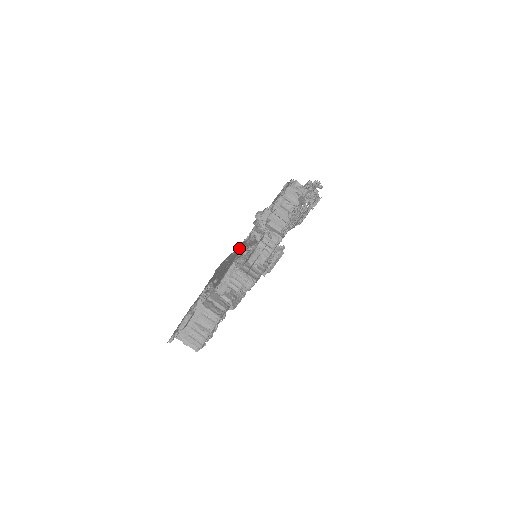
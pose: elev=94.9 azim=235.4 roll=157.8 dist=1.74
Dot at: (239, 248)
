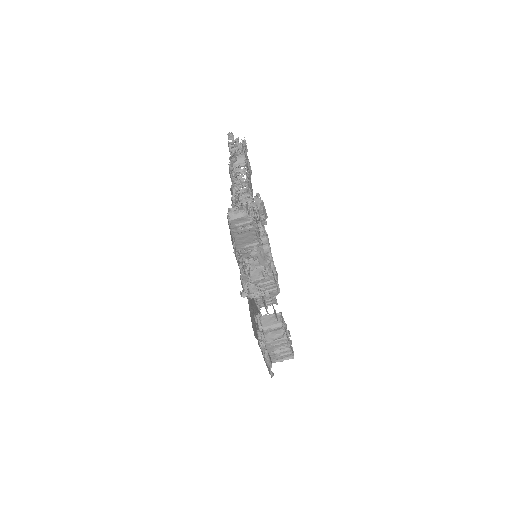
Dot at: occluded
